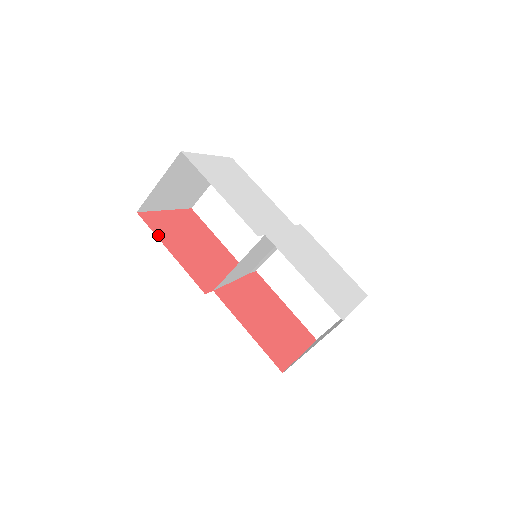
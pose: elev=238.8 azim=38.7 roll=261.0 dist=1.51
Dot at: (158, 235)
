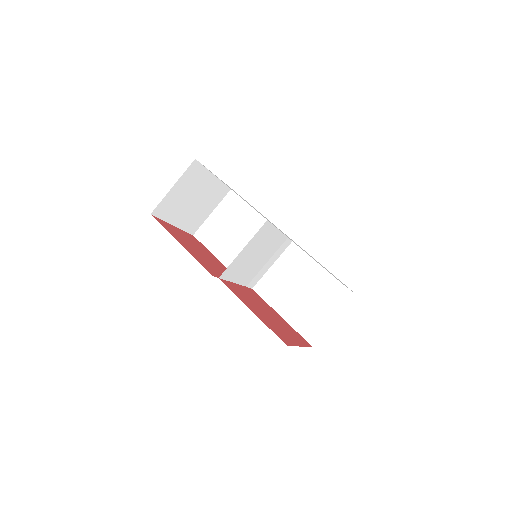
Dot at: (169, 232)
